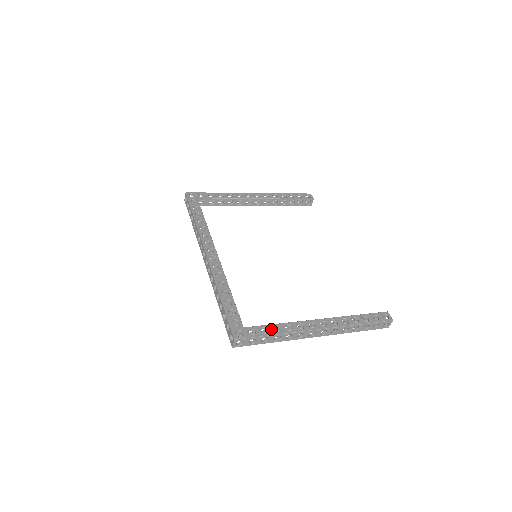
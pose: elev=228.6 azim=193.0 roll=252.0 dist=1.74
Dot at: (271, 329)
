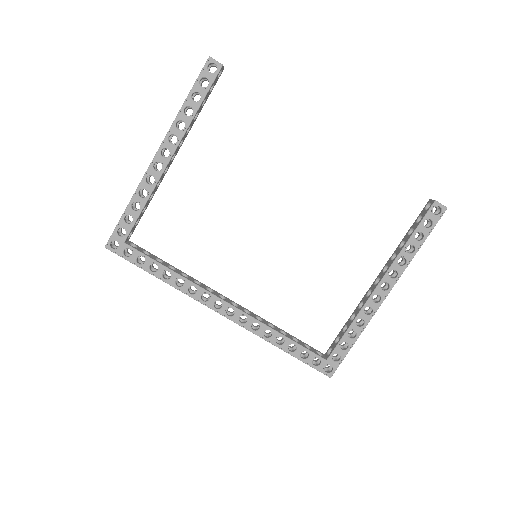
Dot at: (348, 340)
